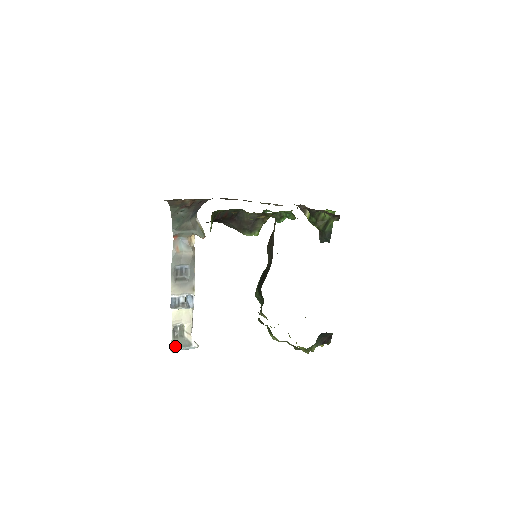
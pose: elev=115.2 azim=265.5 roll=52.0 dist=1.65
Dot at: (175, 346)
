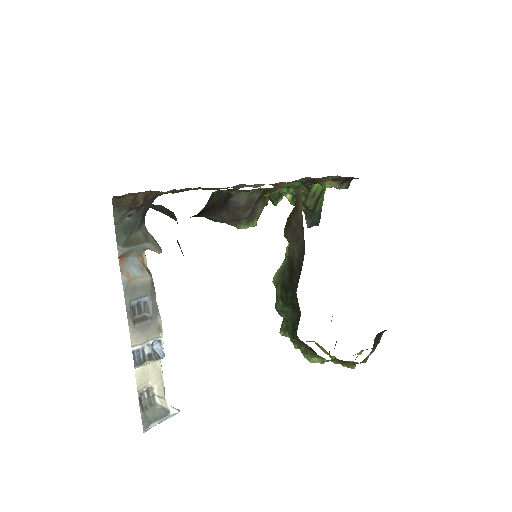
Dot at: (148, 422)
